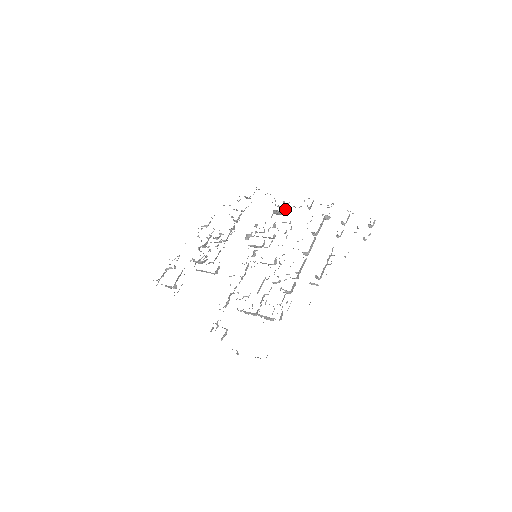
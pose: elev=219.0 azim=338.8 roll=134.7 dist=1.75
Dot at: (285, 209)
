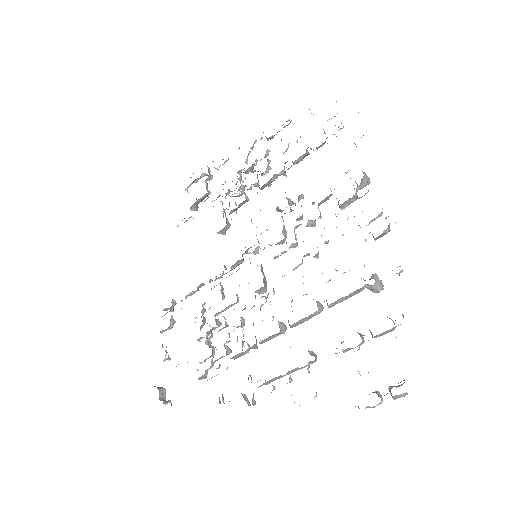
Dot at: (347, 204)
